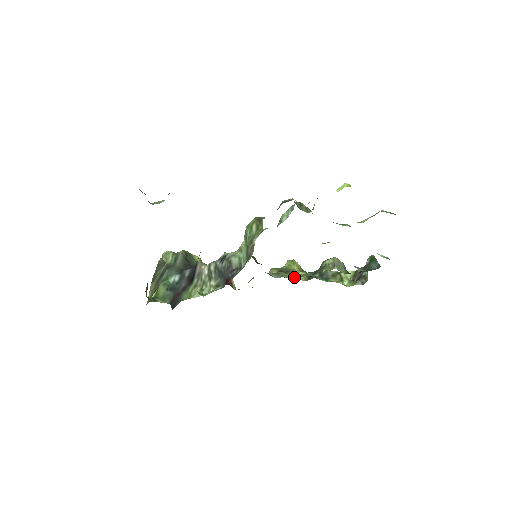
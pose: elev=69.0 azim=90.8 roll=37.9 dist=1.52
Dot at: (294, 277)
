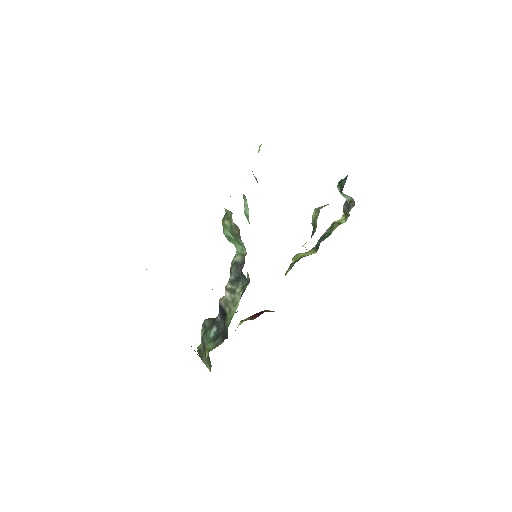
Dot at: occluded
